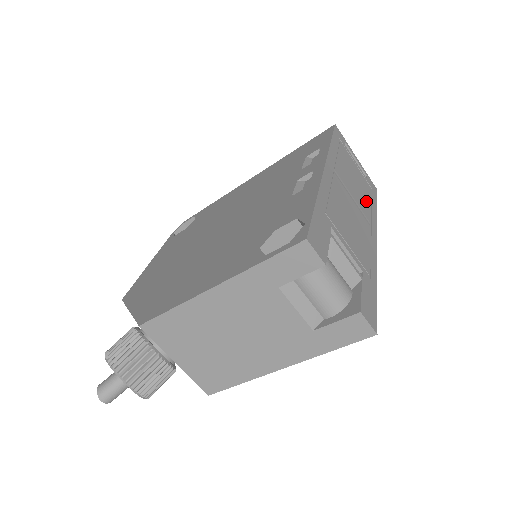
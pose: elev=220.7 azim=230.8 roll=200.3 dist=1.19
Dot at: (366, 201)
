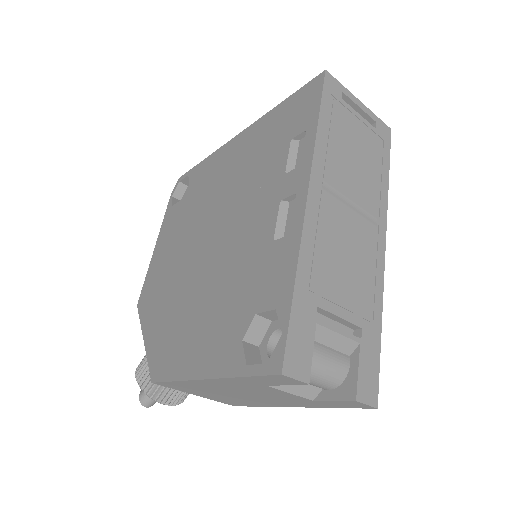
Dot at: (373, 181)
